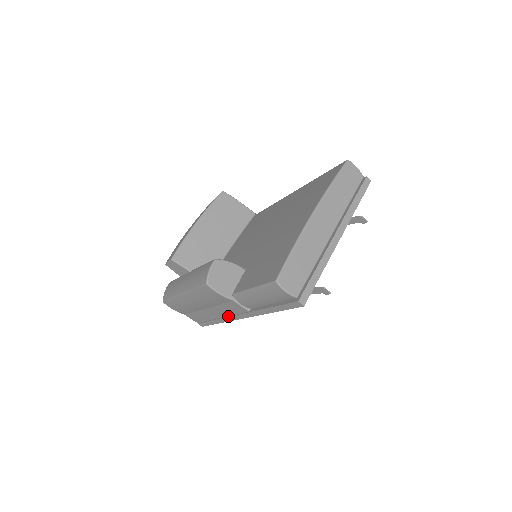
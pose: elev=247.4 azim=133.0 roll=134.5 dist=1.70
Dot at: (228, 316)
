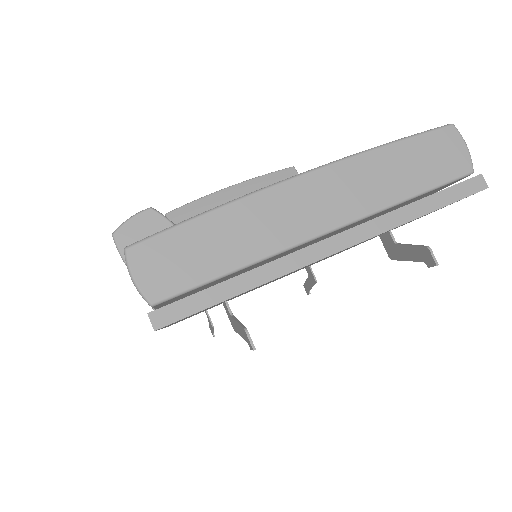
Dot at: occluded
